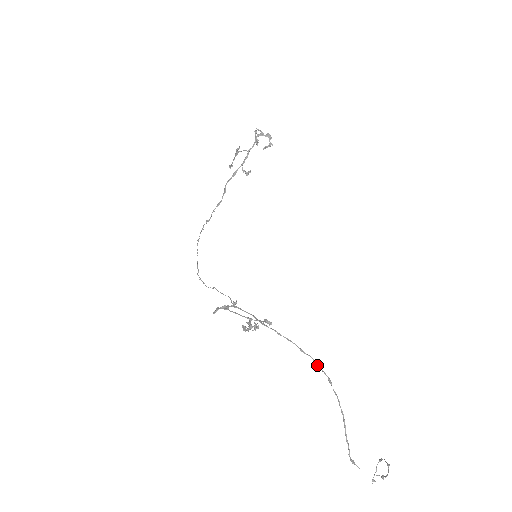
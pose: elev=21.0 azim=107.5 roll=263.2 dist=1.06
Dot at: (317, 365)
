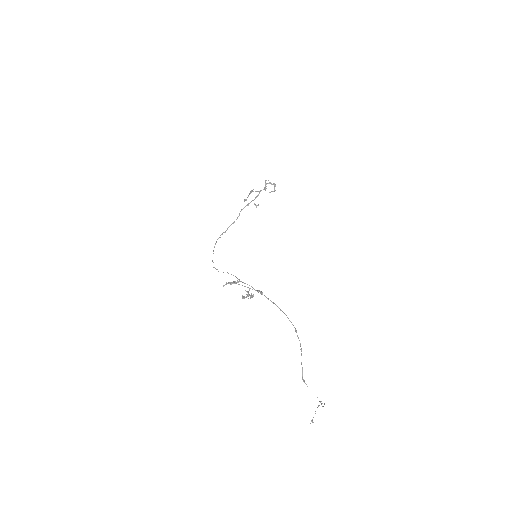
Dot at: (289, 320)
